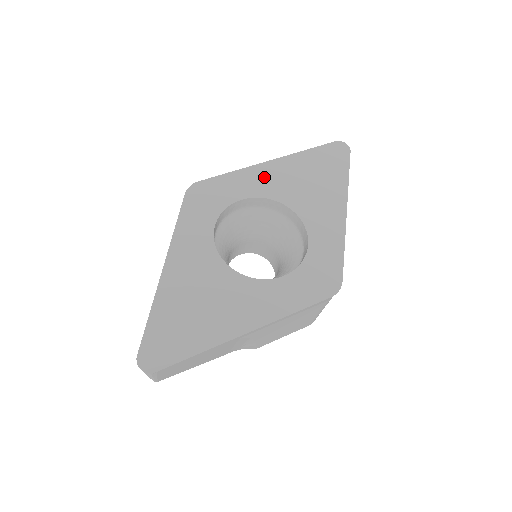
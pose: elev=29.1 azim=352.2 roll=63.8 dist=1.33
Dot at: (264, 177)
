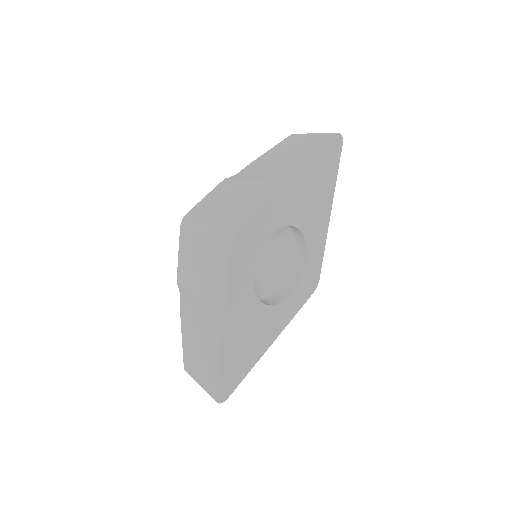
Dot at: (286, 203)
